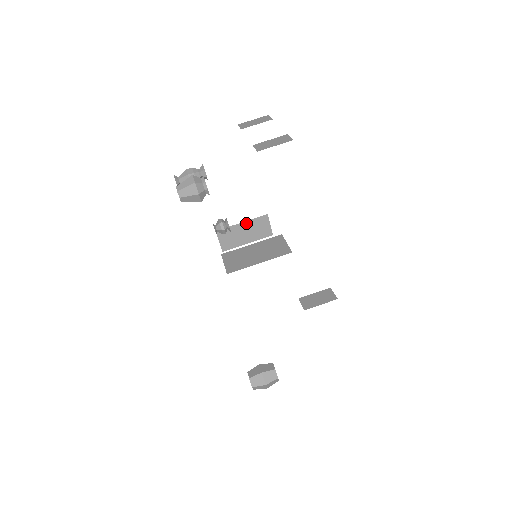
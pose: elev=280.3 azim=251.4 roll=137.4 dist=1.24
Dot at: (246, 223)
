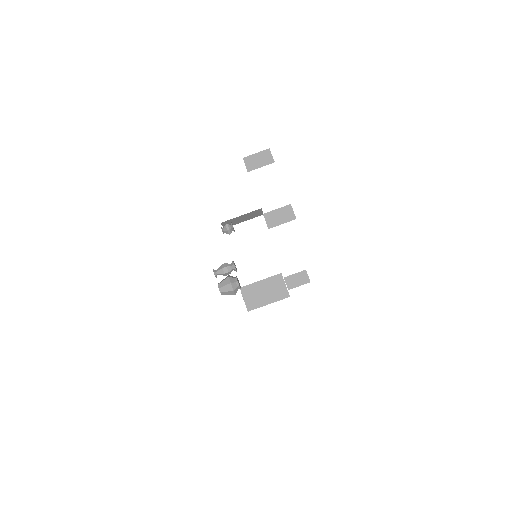
Dot at: (244, 215)
